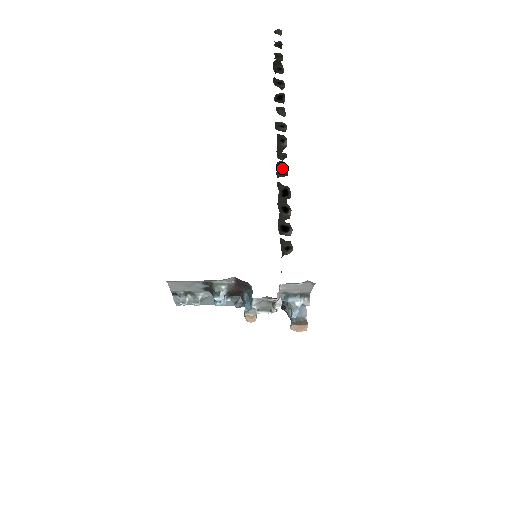
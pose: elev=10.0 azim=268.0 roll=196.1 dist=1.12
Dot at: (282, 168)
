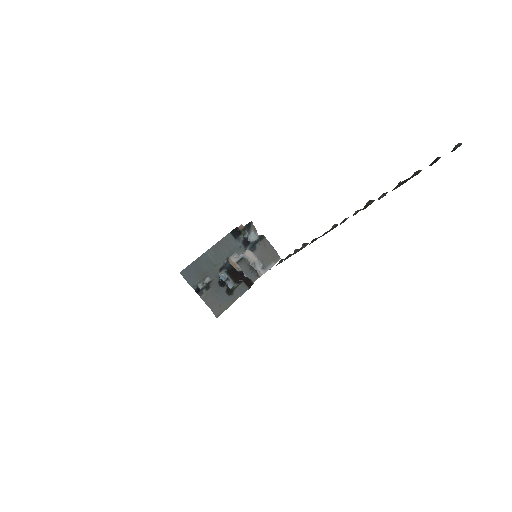
Dot at: occluded
